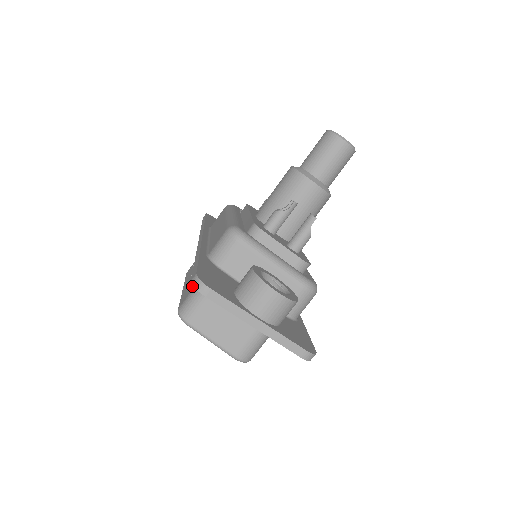
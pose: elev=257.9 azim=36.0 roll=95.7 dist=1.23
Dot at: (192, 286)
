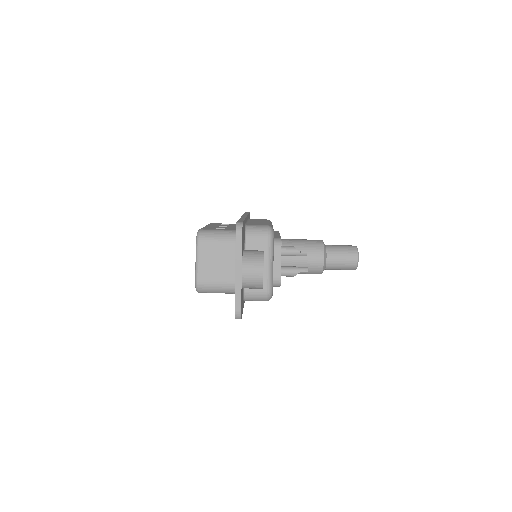
Dot at: occluded
